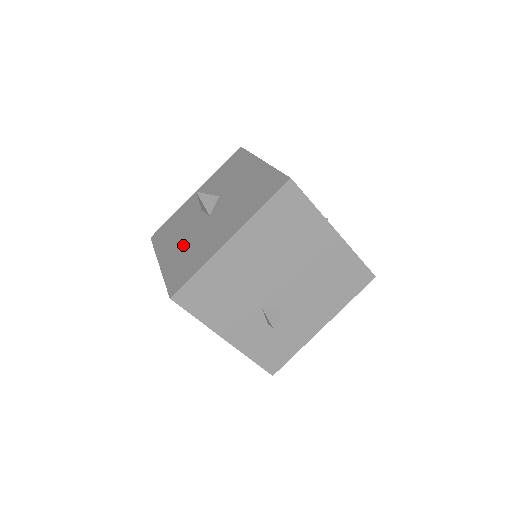
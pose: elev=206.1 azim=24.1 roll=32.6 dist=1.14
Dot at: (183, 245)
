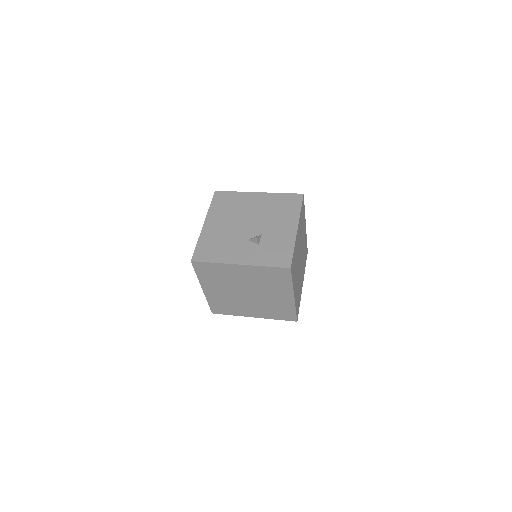
Dot at: occluded
